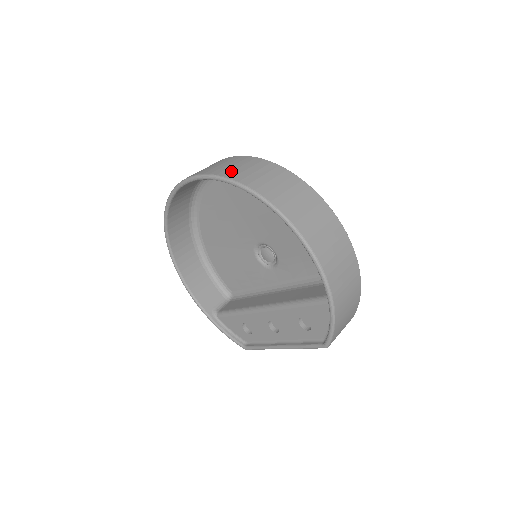
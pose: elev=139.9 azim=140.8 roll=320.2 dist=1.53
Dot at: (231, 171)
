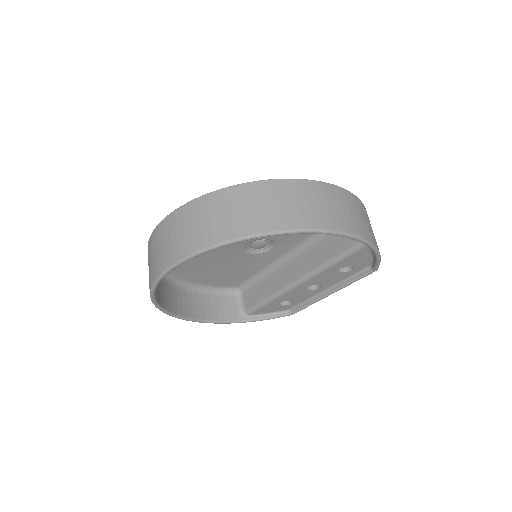
Dot at: (211, 232)
